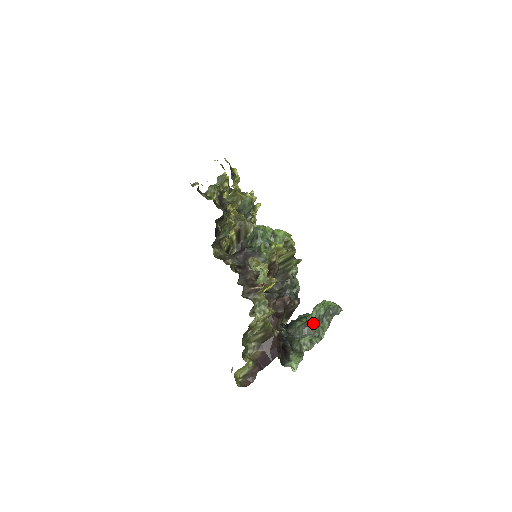
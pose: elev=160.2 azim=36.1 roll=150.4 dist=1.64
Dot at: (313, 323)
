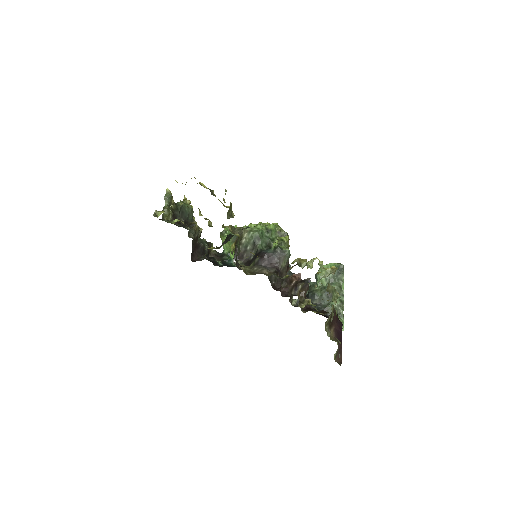
Dot at: occluded
